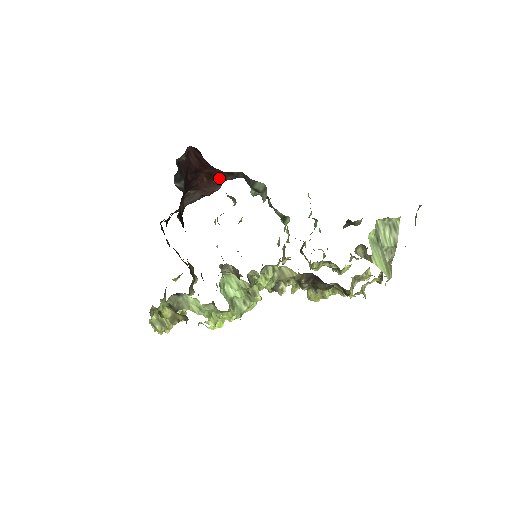
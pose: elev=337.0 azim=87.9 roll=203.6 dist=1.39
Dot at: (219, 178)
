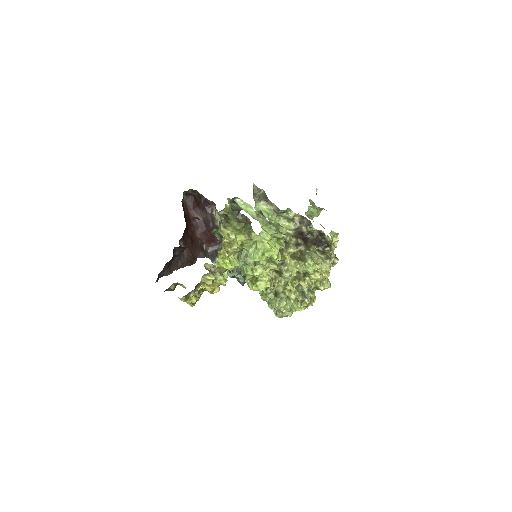
Dot at: (195, 249)
